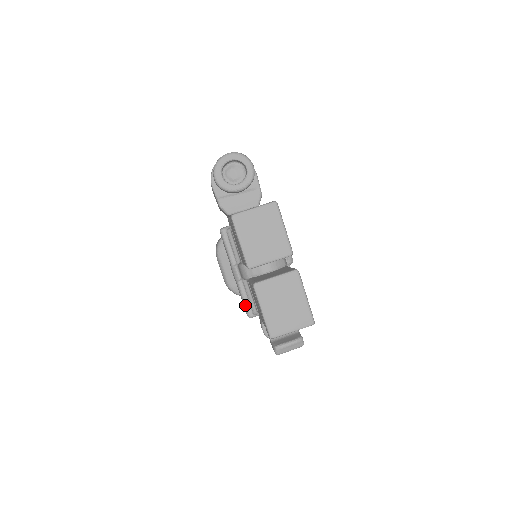
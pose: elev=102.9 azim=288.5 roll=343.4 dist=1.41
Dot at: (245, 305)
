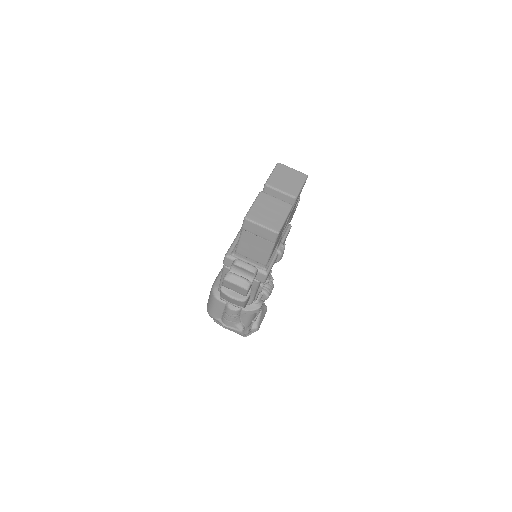
Dot at: (230, 248)
